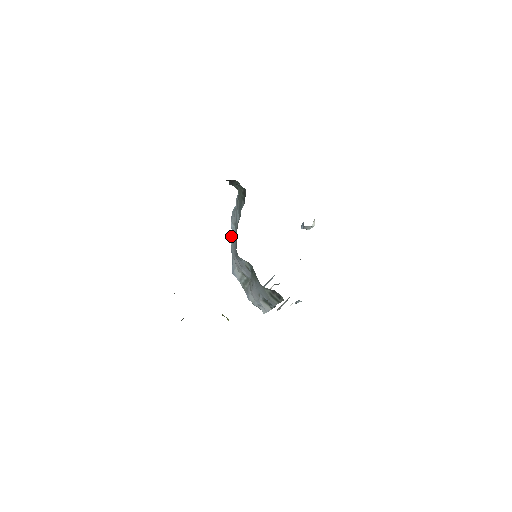
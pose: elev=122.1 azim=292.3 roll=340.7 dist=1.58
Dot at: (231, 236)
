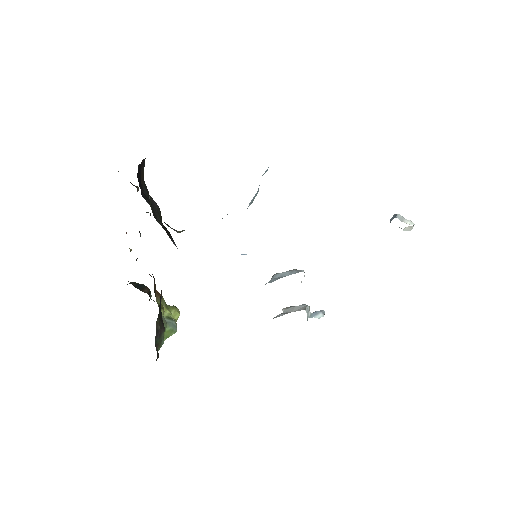
Dot at: occluded
